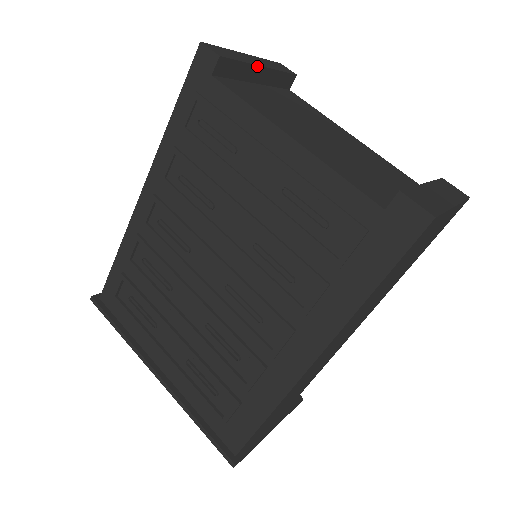
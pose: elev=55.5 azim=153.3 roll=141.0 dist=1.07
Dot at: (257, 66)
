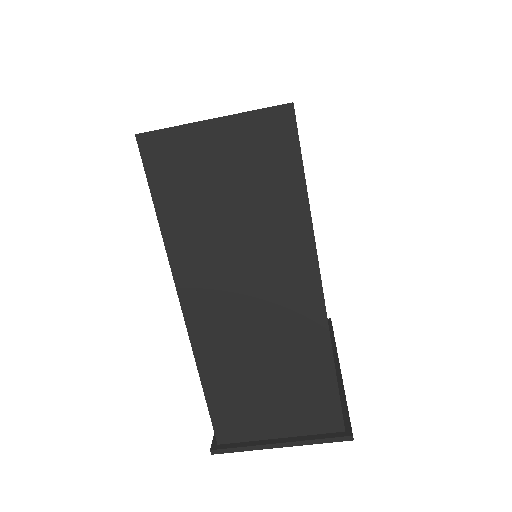
Dot at: occluded
